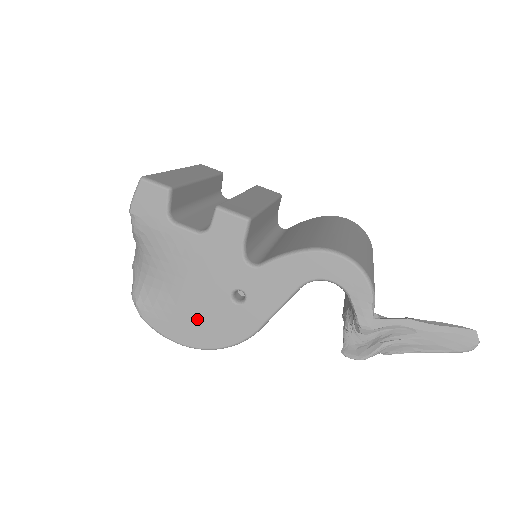
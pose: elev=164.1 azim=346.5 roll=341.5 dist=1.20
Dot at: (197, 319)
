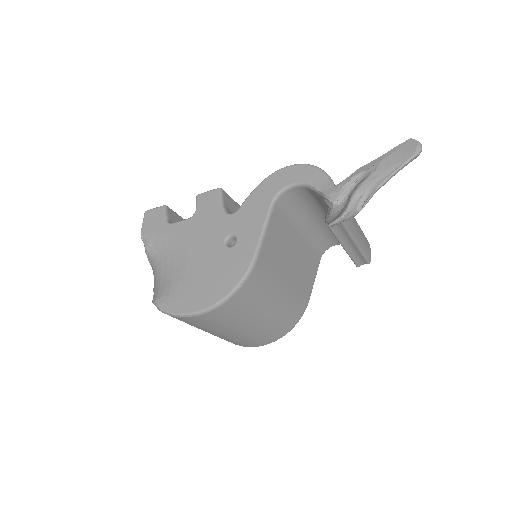
Dot at: (205, 280)
